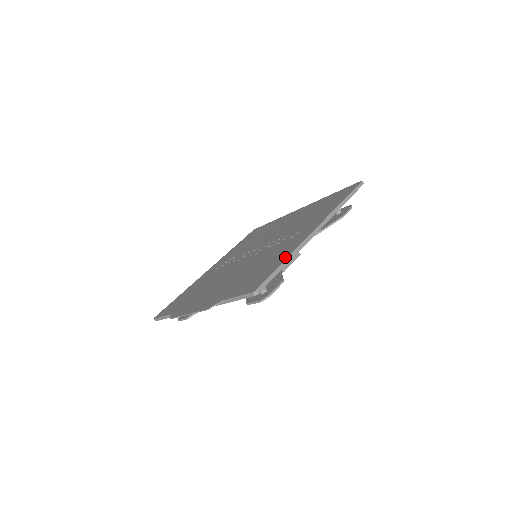
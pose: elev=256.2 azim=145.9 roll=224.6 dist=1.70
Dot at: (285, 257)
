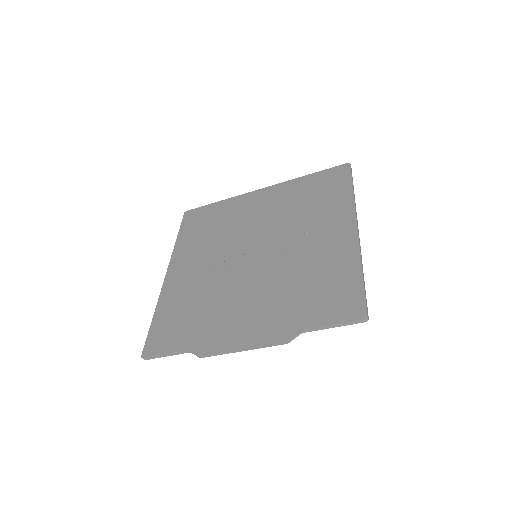
Dot at: (356, 267)
